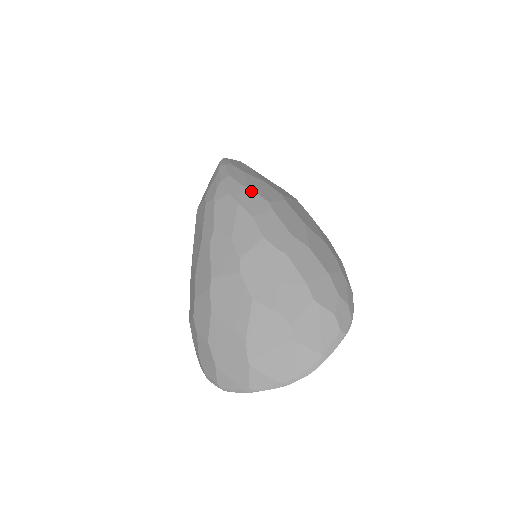
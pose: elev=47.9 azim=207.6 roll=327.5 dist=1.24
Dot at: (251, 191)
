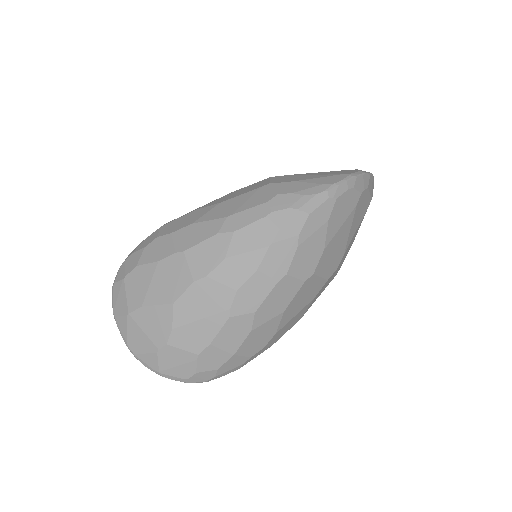
Dot at: (294, 249)
